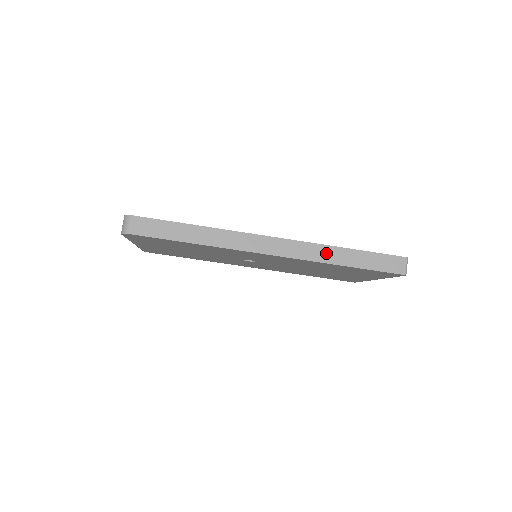
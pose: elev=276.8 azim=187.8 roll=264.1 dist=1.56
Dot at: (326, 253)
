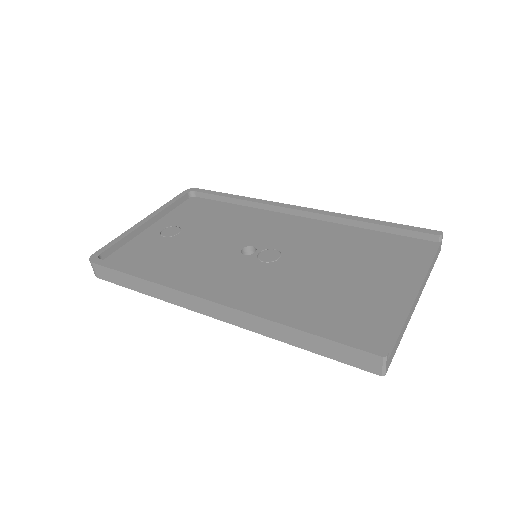
Dot at: (270, 328)
